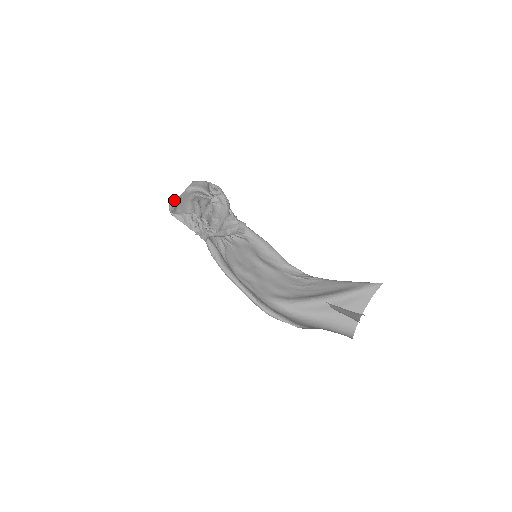
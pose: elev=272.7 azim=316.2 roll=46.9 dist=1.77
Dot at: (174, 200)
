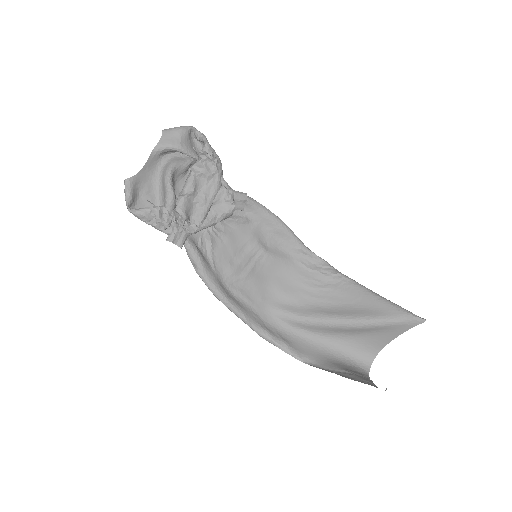
Dot at: (133, 180)
